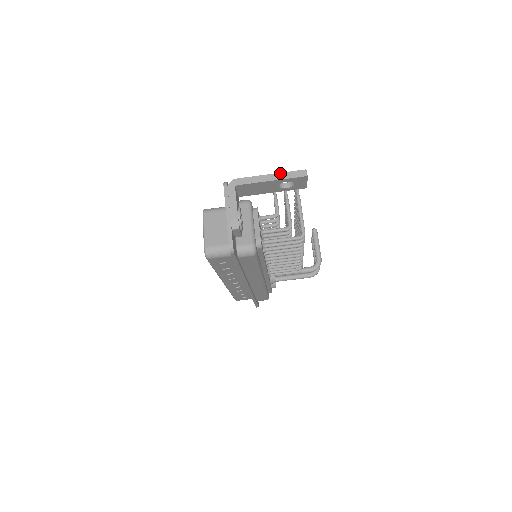
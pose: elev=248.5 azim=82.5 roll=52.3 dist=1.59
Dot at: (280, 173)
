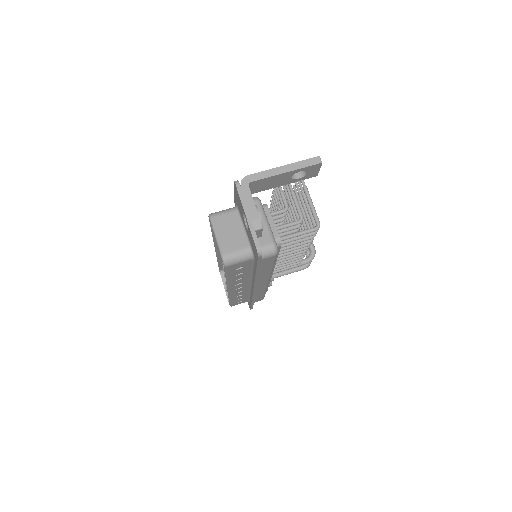
Dot at: (293, 163)
